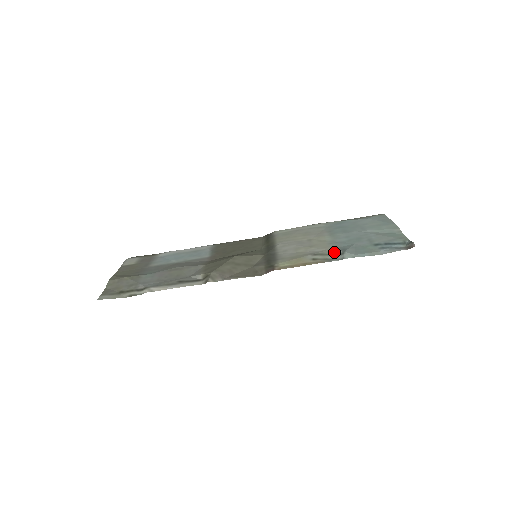
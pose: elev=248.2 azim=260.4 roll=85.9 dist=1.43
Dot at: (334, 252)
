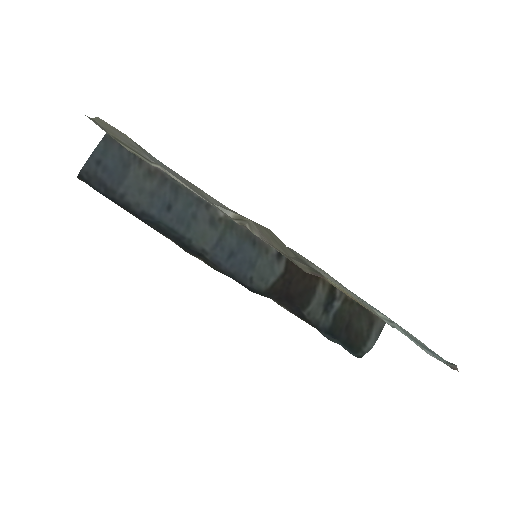
Dot at: (380, 314)
